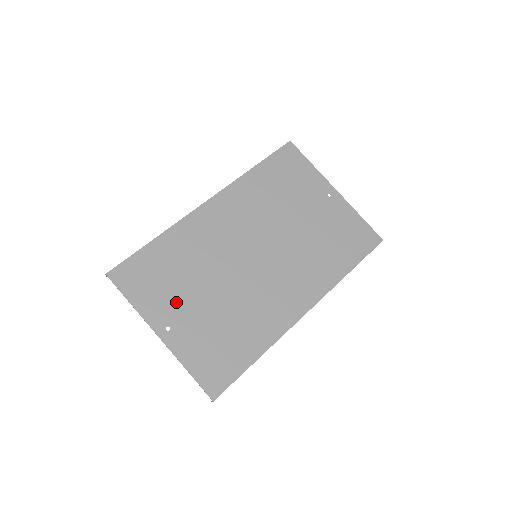
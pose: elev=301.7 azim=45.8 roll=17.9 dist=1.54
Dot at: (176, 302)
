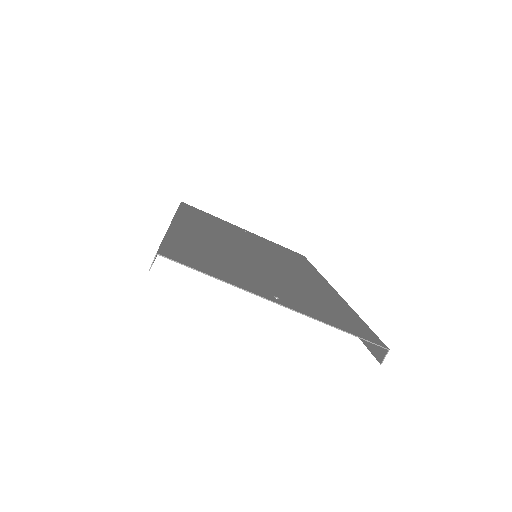
Dot at: (252, 279)
